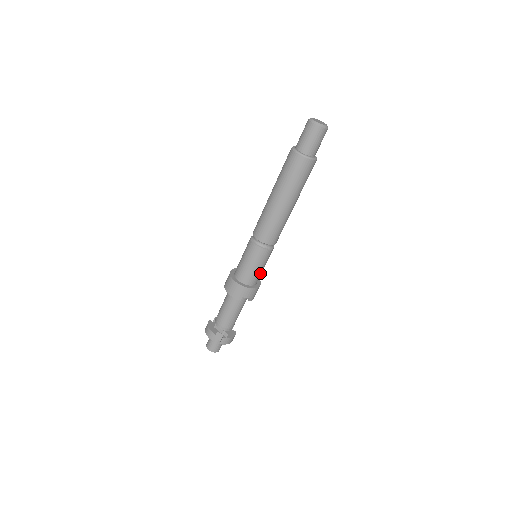
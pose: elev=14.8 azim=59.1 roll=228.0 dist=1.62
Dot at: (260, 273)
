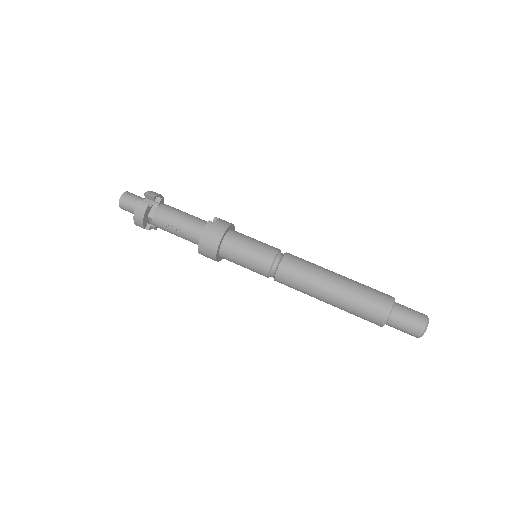
Dot at: occluded
